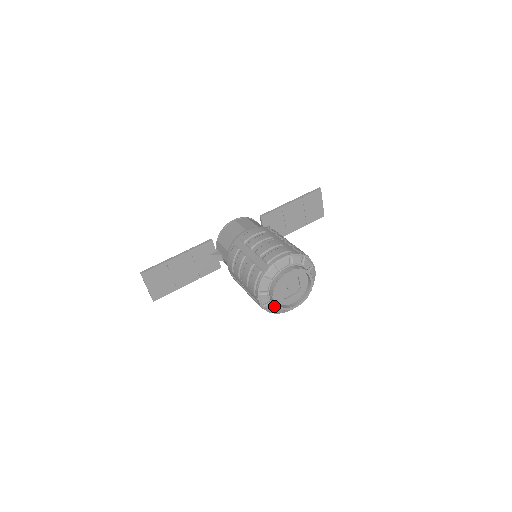
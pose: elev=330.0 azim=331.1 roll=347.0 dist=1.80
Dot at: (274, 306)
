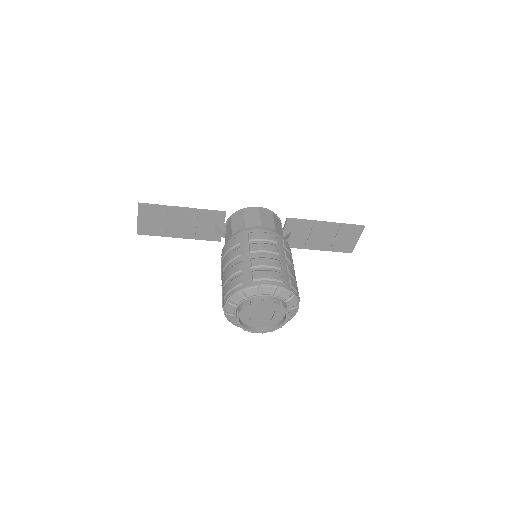
Dot at: occluded
